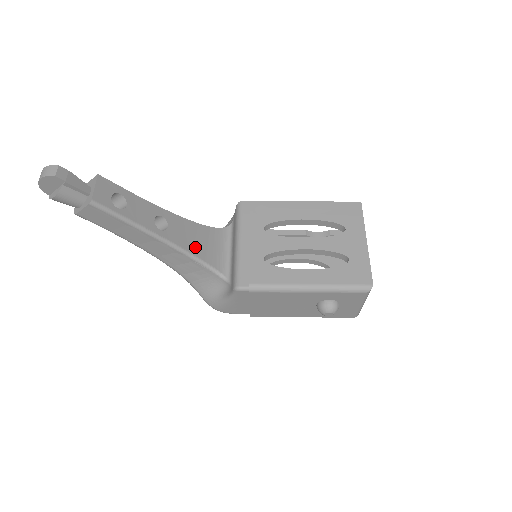
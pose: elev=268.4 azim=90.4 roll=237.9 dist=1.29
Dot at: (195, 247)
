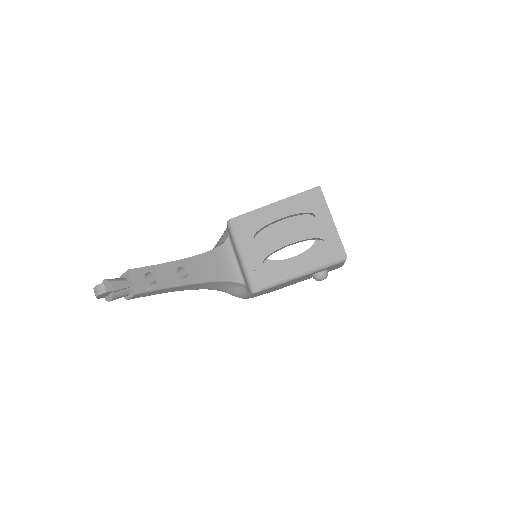
Dot at: (212, 273)
